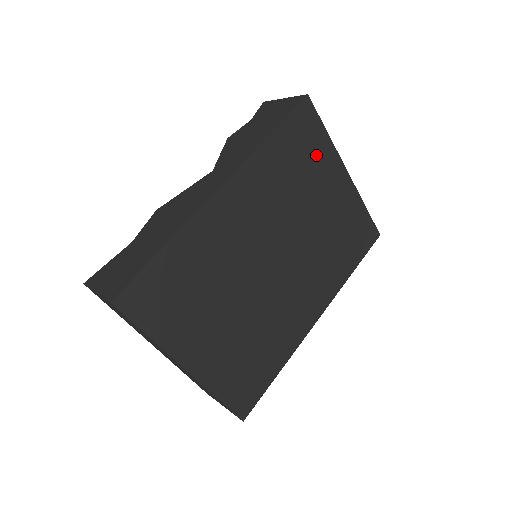
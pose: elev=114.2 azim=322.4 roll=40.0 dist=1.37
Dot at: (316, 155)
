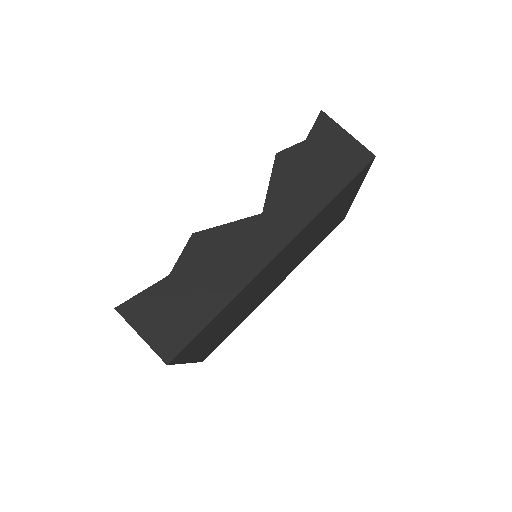
Dot at: (348, 195)
